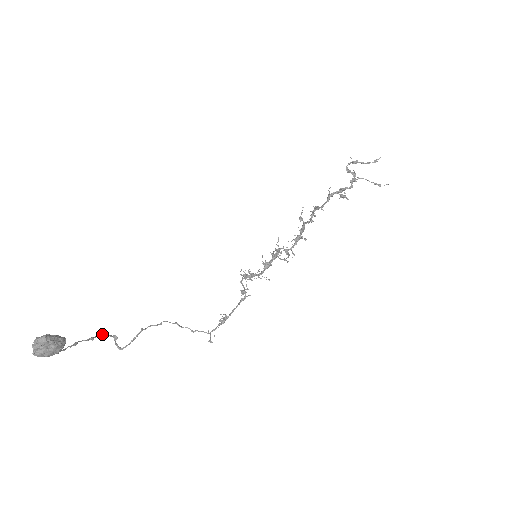
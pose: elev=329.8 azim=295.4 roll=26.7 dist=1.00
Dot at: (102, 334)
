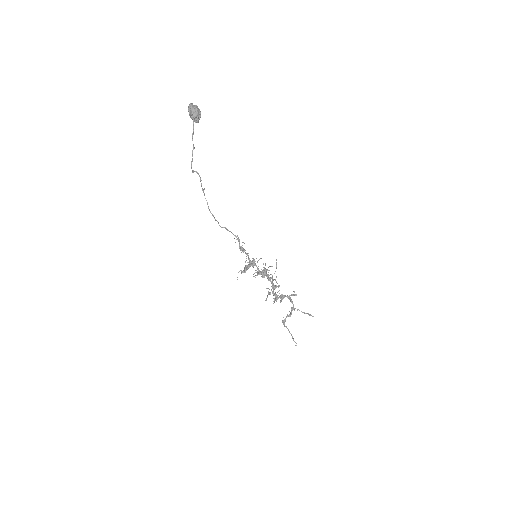
Dot at: (192, 159)
